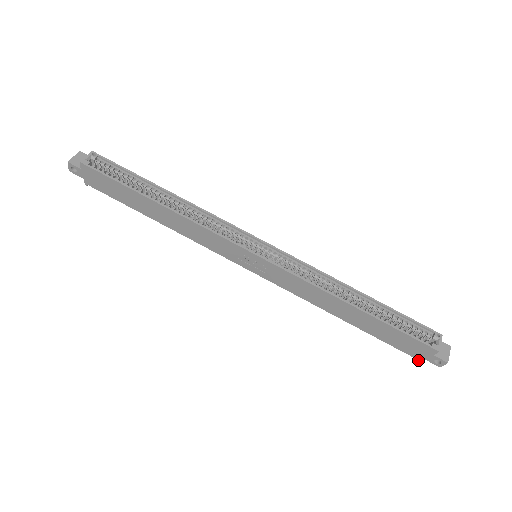
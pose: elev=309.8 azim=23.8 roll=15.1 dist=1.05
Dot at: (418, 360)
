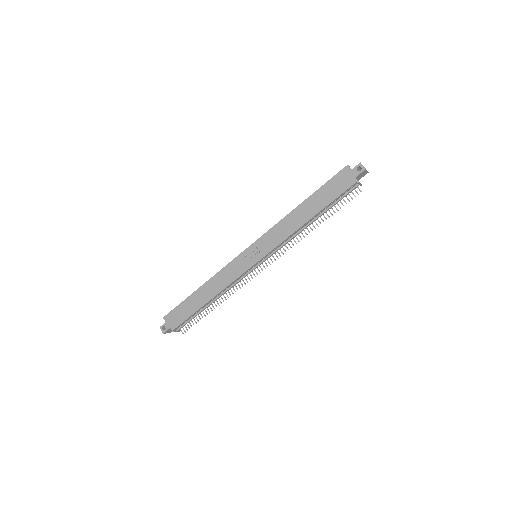
Dot at: (357, 182)
